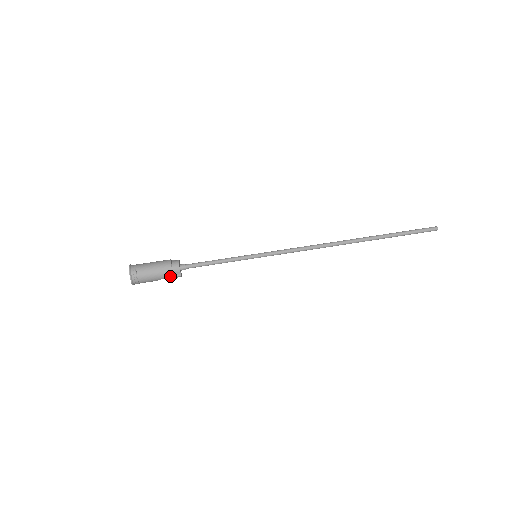
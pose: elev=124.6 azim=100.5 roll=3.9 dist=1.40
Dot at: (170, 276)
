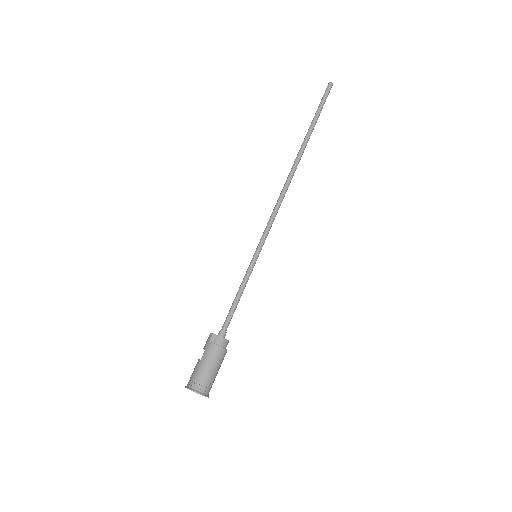
Dot at: occluded
